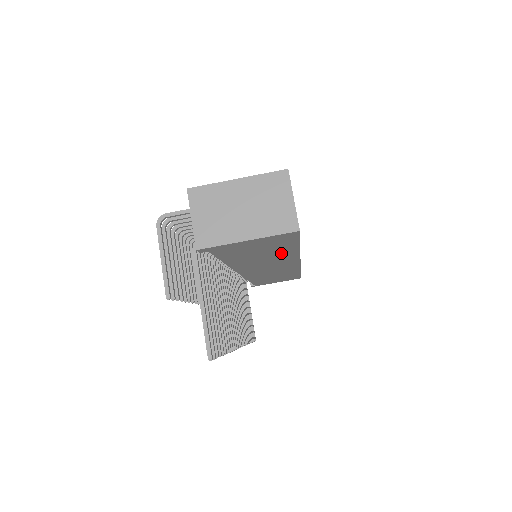
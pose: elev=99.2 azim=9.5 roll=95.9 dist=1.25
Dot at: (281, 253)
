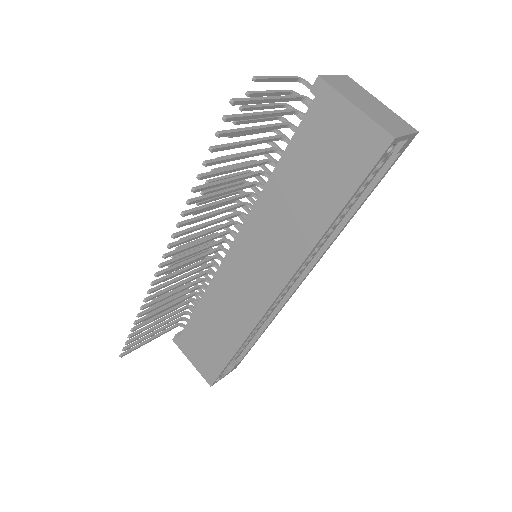
Dot at: (315, 212)
